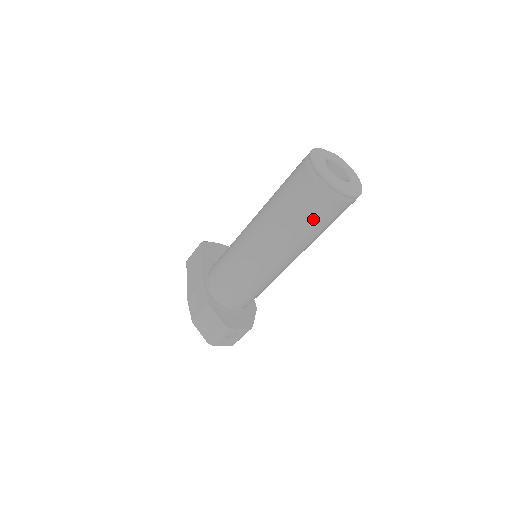
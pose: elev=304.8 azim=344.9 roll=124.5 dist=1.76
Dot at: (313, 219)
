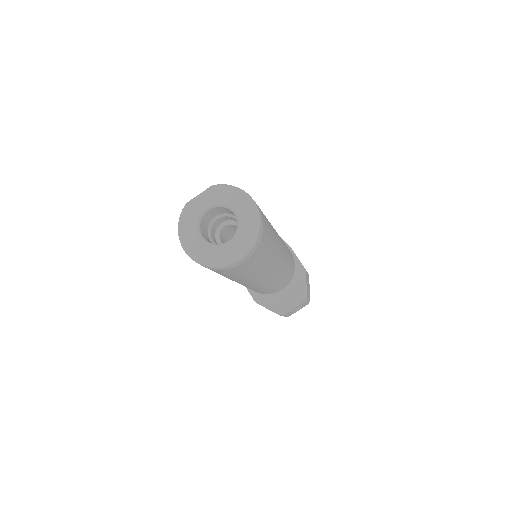
Dot at: (239, 274)
